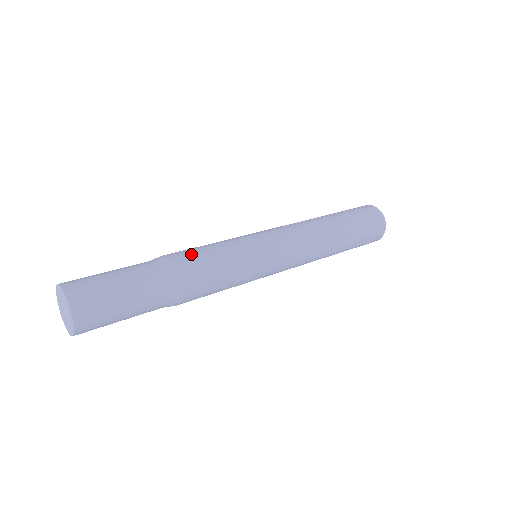
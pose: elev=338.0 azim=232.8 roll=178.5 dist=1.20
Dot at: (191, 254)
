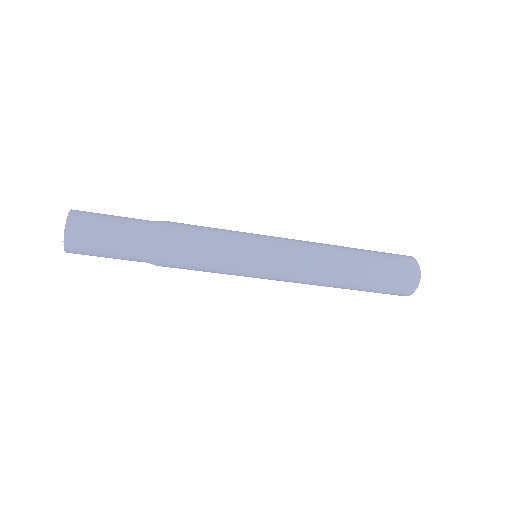
Dot at: occluded
